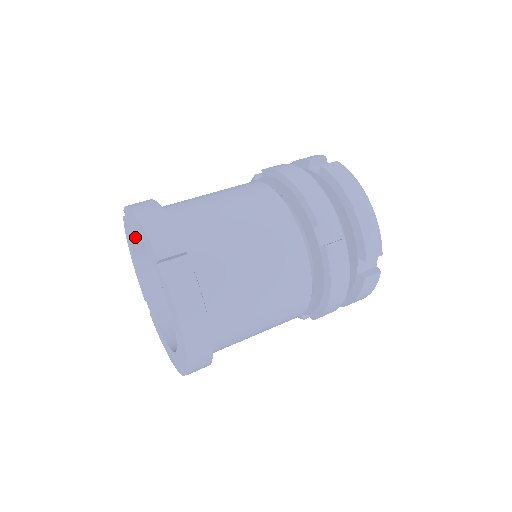
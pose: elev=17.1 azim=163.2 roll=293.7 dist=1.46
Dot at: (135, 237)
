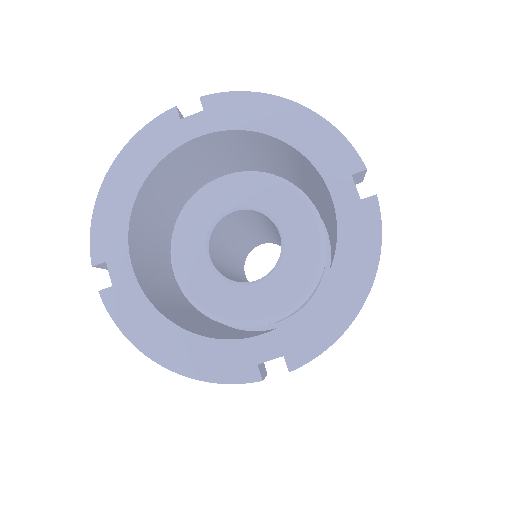
Dot at: (186, 145)
